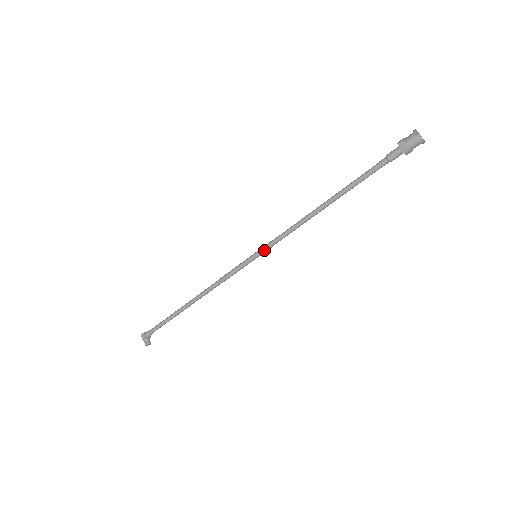
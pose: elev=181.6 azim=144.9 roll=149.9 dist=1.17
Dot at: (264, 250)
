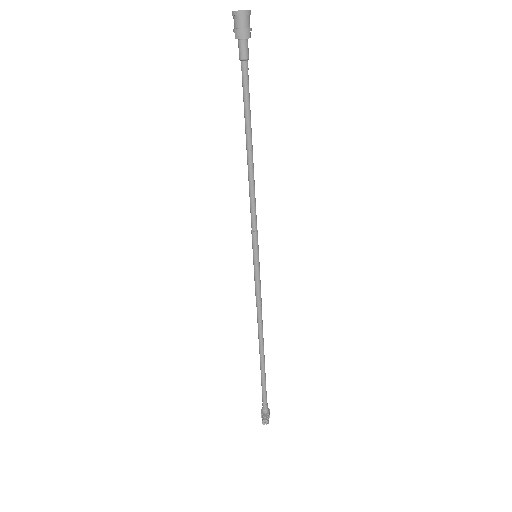
Dot at: (253, 243)
